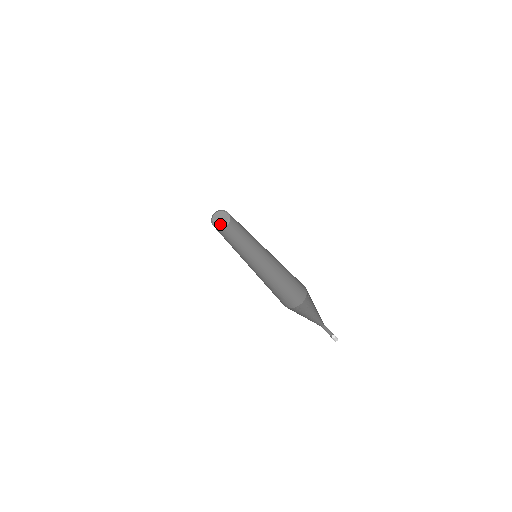
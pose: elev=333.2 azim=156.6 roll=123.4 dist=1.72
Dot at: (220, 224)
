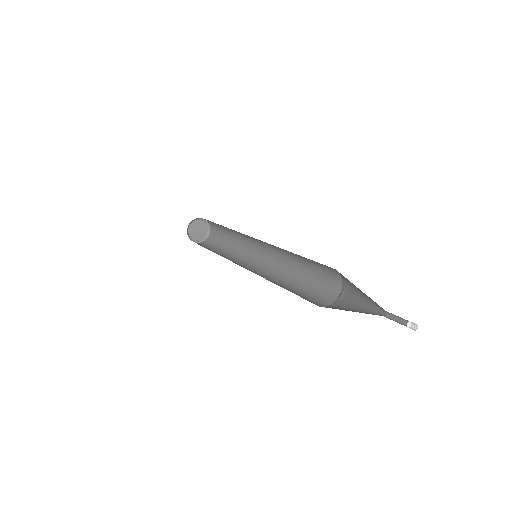
Dot at: (193, 236)
